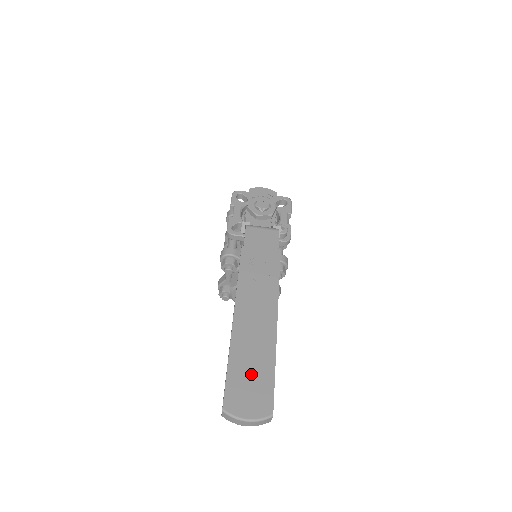
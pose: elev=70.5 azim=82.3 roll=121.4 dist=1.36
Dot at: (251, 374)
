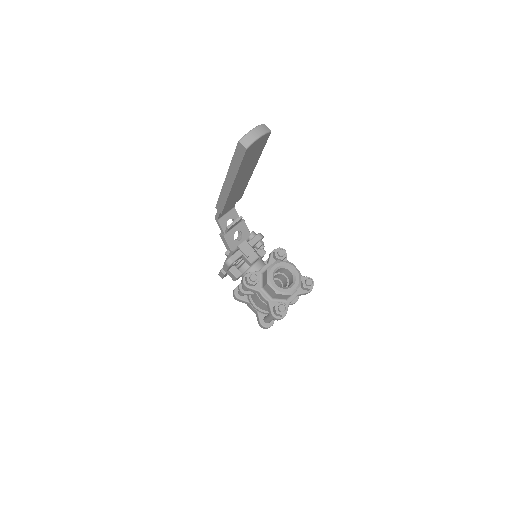
Dot at: occluded
